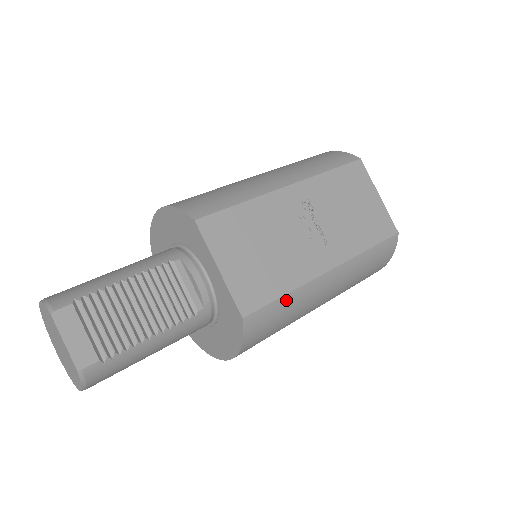
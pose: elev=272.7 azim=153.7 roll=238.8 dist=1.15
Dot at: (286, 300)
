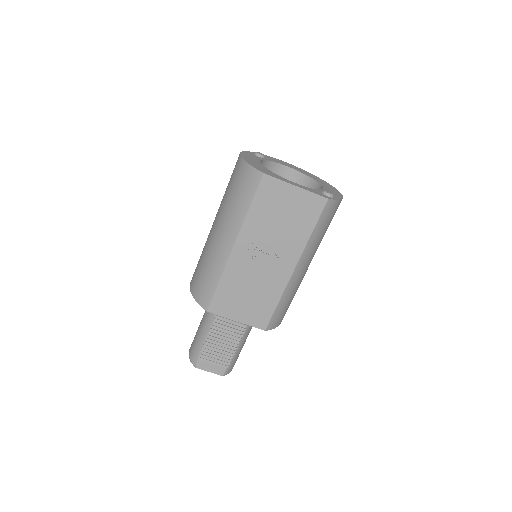
Dot at: (281, 303)
